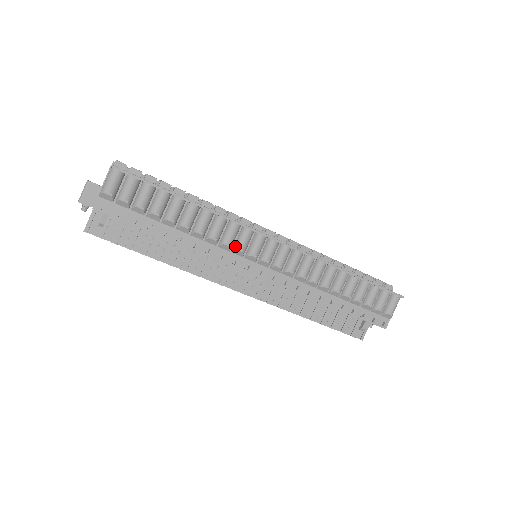
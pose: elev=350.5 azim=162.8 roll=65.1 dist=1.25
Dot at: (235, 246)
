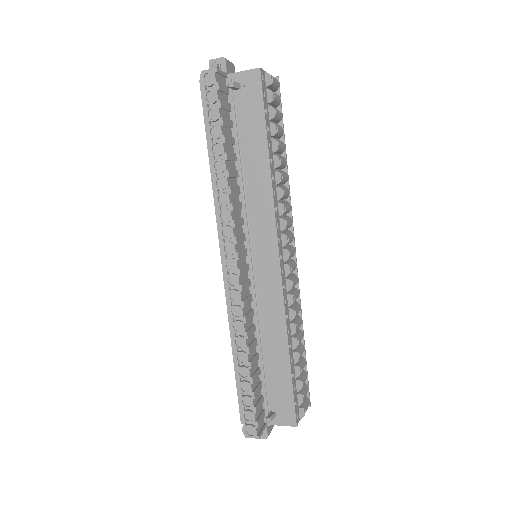
Dot at: (284, 217)
